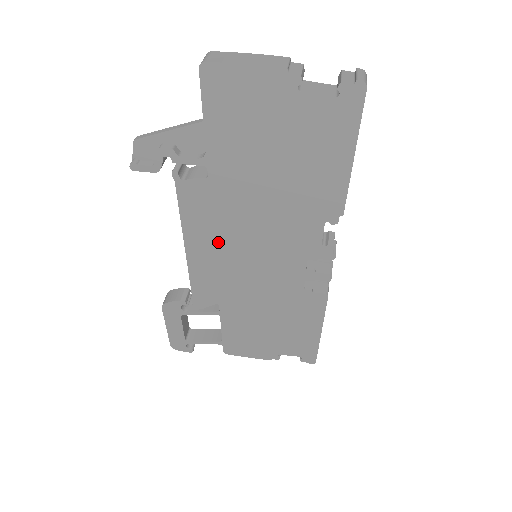
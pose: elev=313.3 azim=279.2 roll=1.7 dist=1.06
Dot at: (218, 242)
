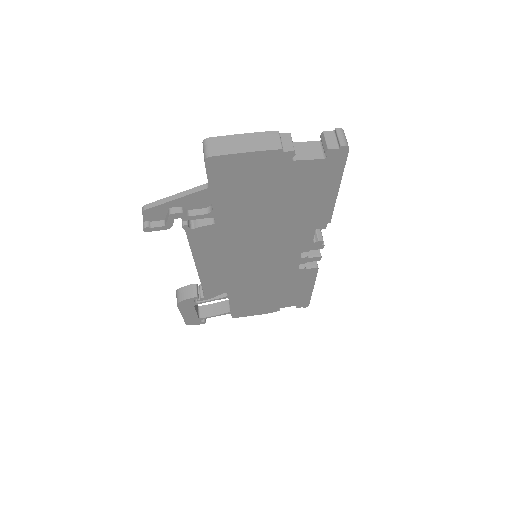
Dot at: (225, 258)
